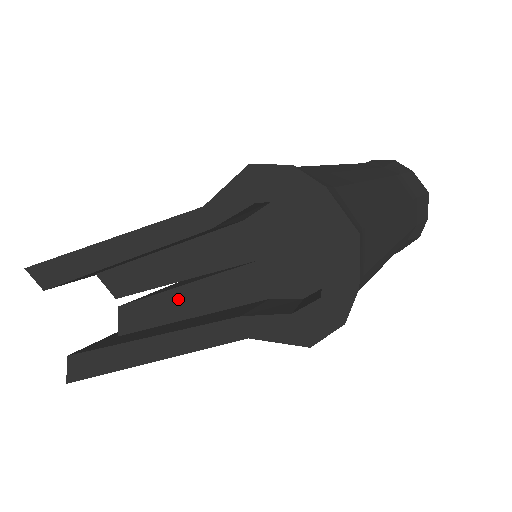
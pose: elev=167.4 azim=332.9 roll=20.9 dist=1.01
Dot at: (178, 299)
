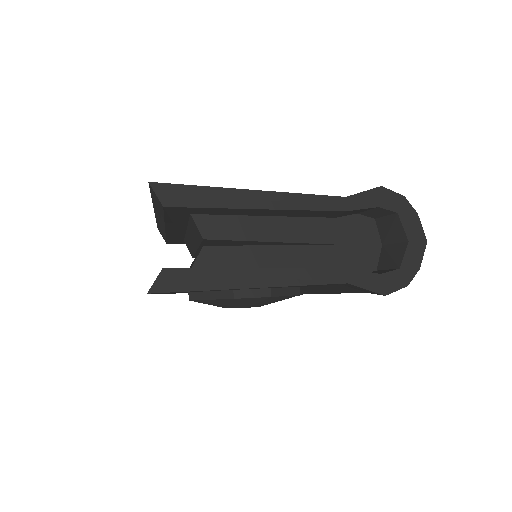
Dot at: (266, 254)
